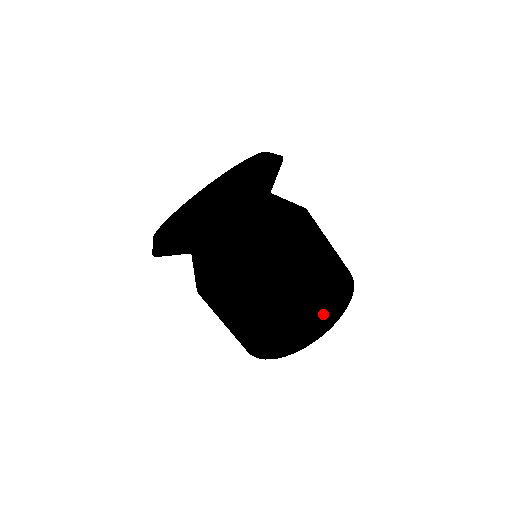
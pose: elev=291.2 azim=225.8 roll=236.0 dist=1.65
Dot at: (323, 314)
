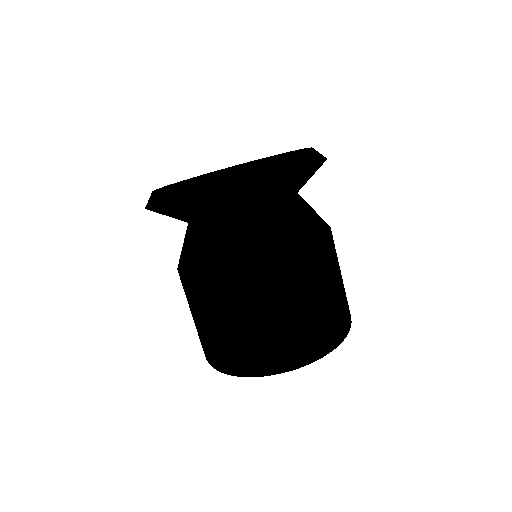
Dot at: (347, 314)
